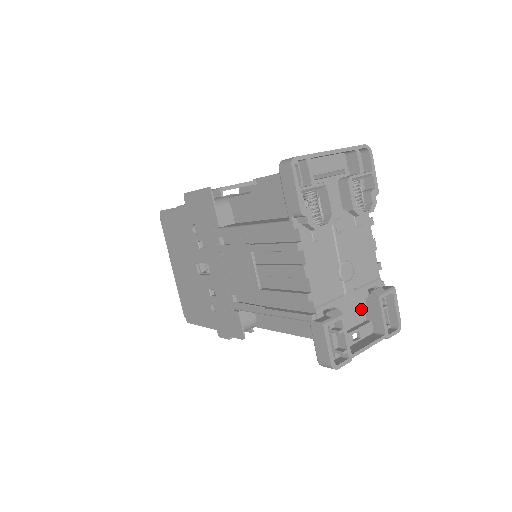
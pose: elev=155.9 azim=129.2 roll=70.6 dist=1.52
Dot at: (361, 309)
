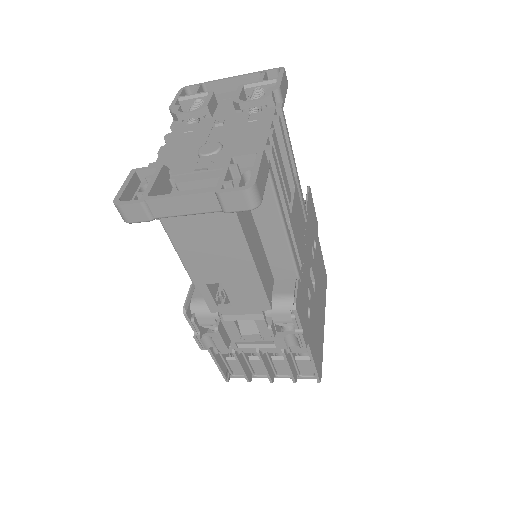
Dot at: occluded
